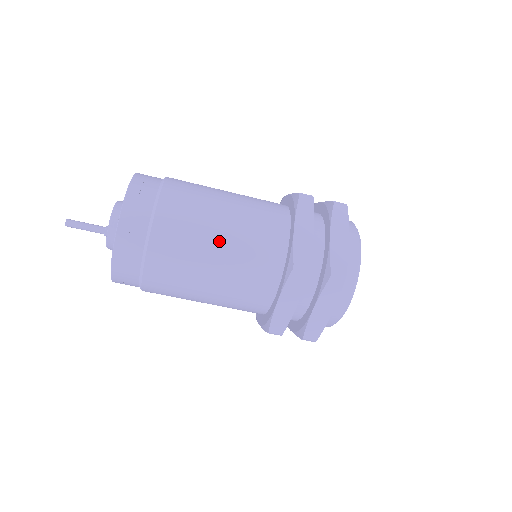
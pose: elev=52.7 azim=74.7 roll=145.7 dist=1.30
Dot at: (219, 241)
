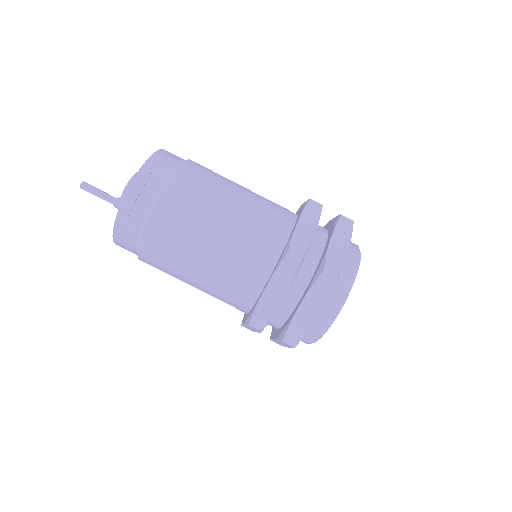
Dot at: (242, 186)
